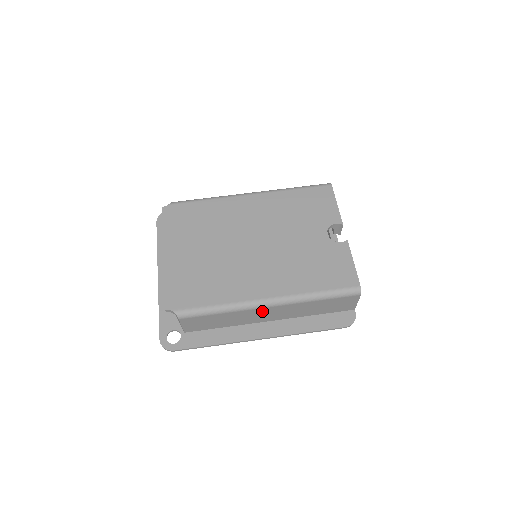
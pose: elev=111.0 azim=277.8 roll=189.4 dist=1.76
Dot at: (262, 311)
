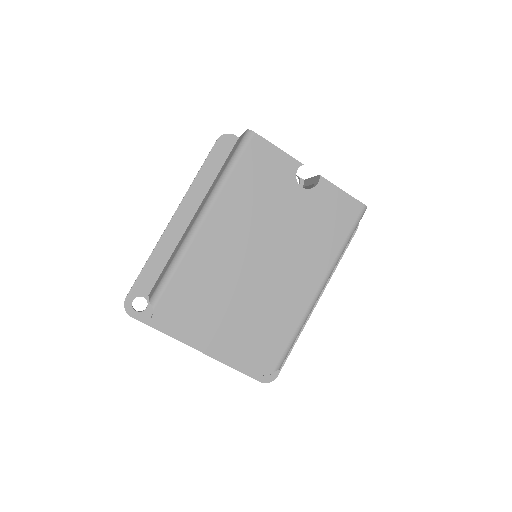
Dot at: occluded
